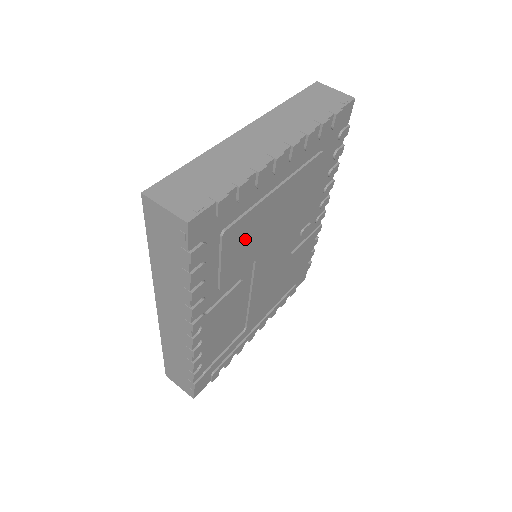
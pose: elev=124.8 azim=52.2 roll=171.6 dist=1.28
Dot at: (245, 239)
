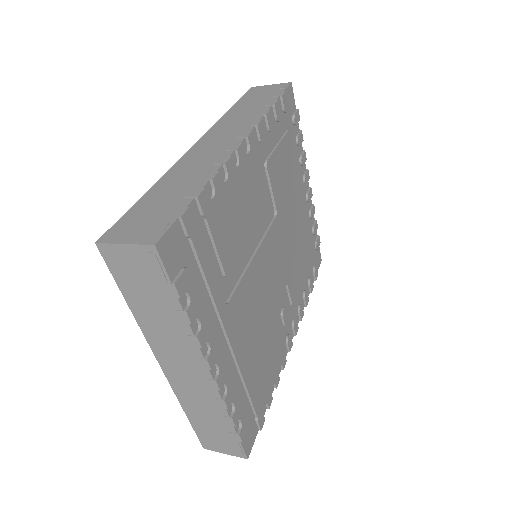
Dot at: (286, 172)
